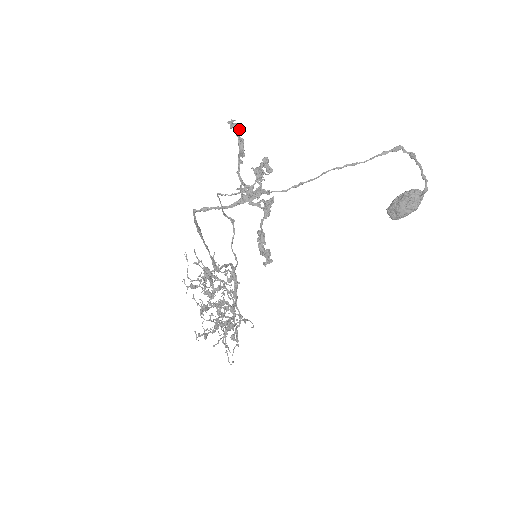
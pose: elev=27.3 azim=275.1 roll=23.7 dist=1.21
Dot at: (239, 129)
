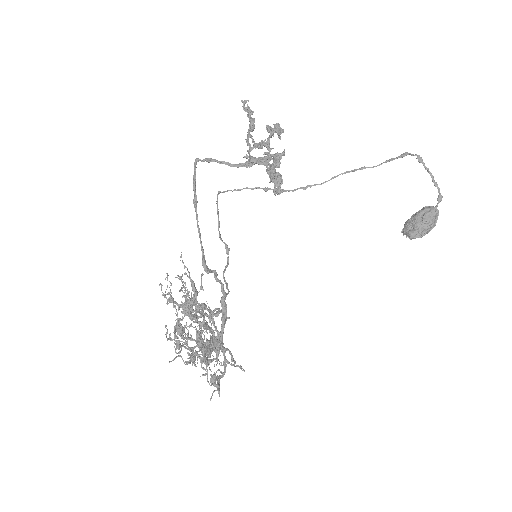
Dot at: (251, 110)
